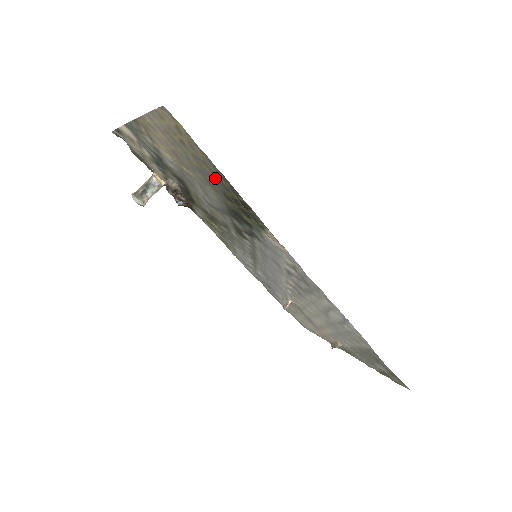
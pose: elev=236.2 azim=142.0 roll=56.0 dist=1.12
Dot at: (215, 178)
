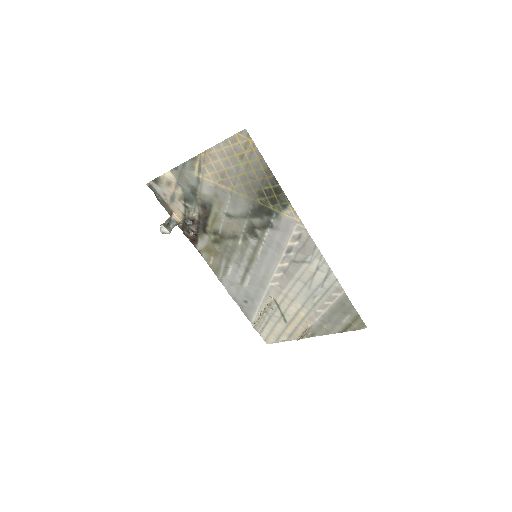
Dot at: (258, 178)
